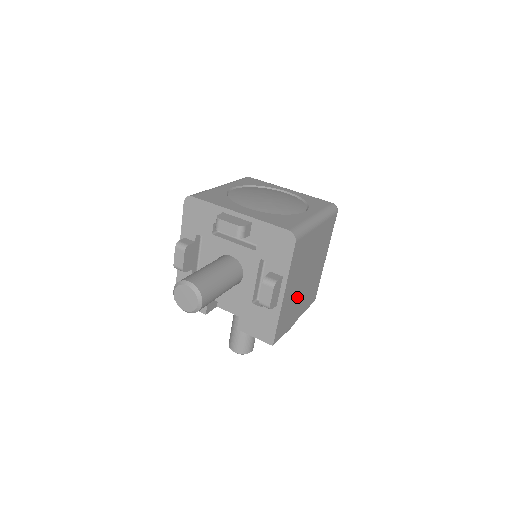
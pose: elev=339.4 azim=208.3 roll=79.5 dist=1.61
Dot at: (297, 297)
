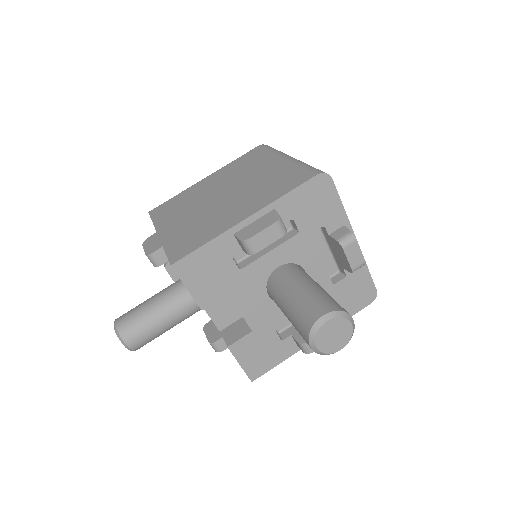
Dot at: occluded
